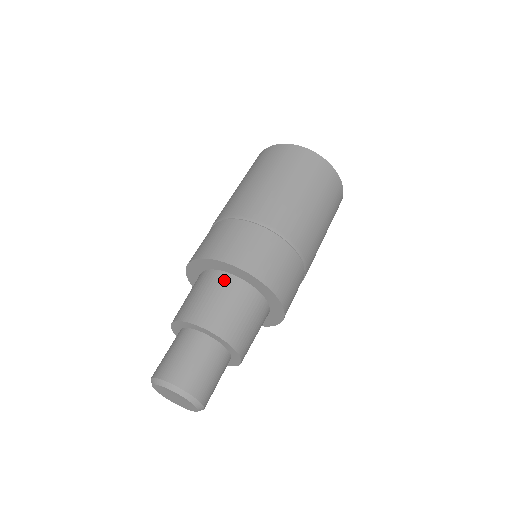
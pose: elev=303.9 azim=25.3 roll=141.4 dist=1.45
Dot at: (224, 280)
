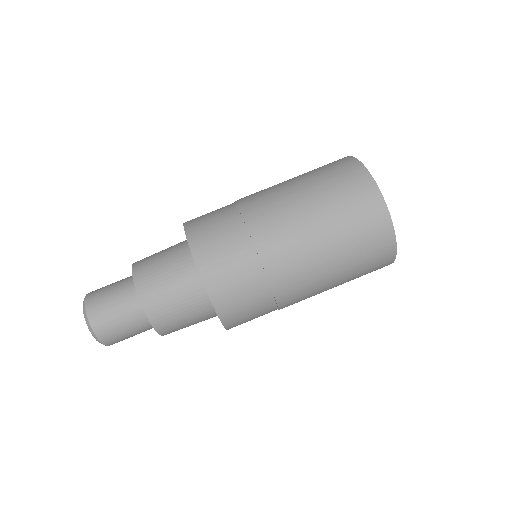
Dot at: (200, 298)
